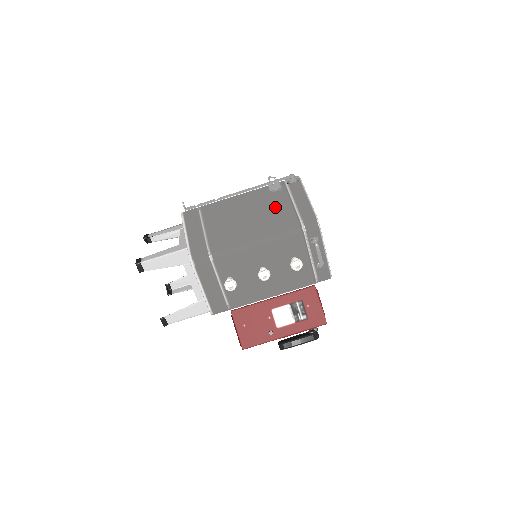
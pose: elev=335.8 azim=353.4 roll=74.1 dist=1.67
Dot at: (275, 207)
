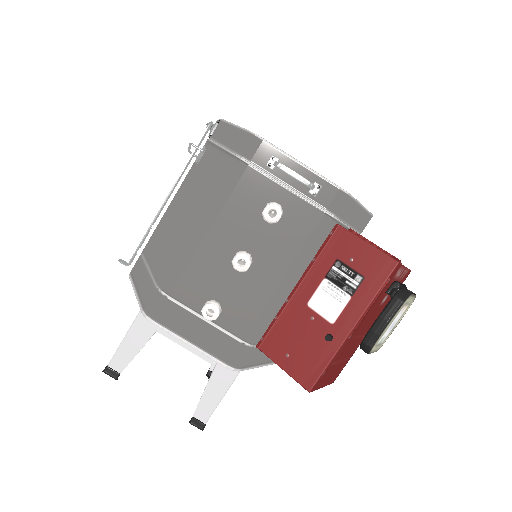
Dot at: (206, 172)
